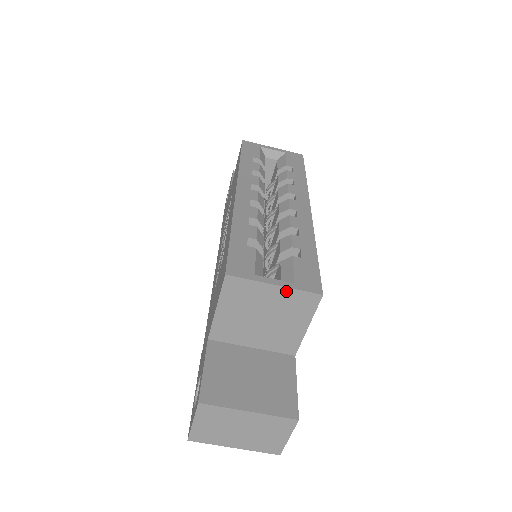
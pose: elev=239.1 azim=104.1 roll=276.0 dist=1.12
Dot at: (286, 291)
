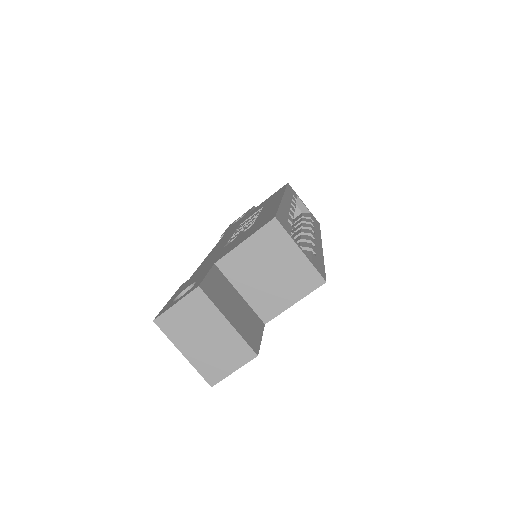
Dot at: (304, 261)
